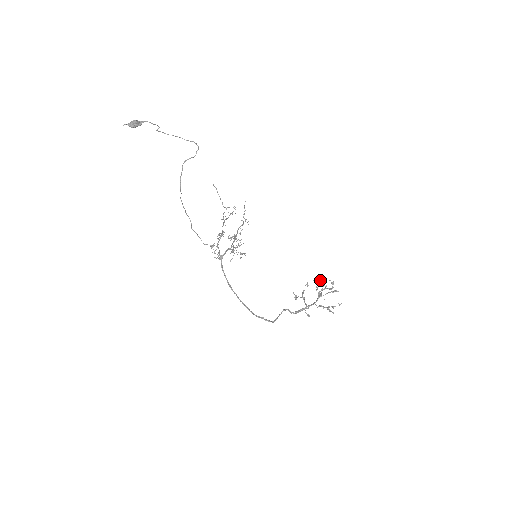
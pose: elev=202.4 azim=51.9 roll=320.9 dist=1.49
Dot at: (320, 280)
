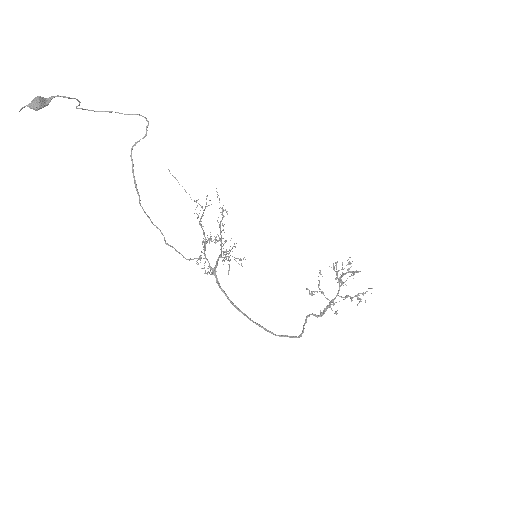
Dot at: (335, 263)
